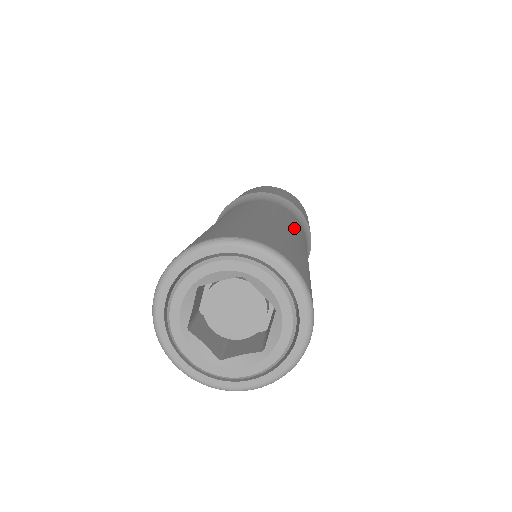
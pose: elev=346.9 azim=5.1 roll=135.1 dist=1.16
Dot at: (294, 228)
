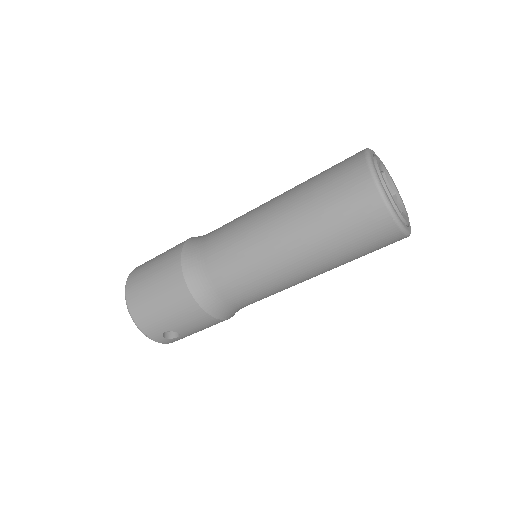
Dot at: occluded
